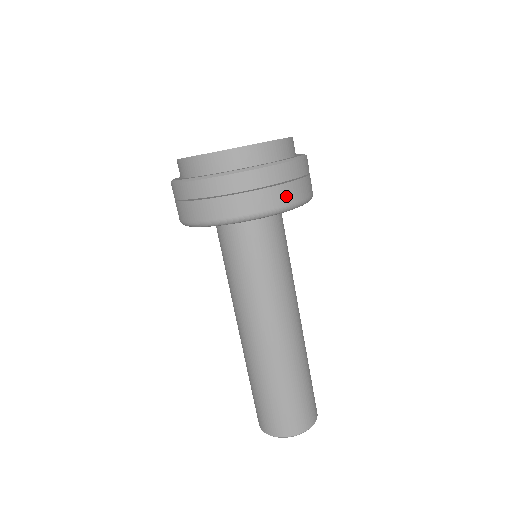
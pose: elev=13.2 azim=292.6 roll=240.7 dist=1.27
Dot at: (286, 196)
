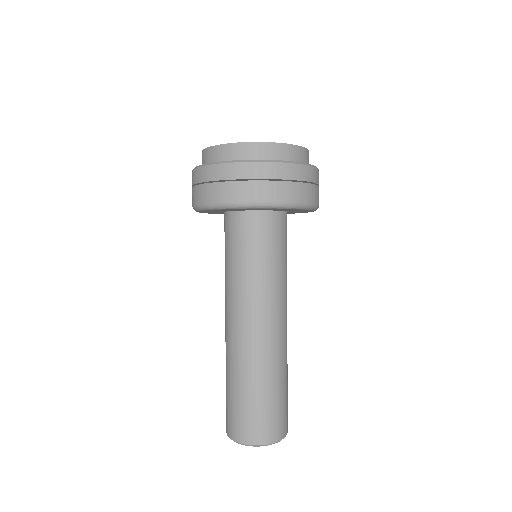
Dot at: (307, 195)
